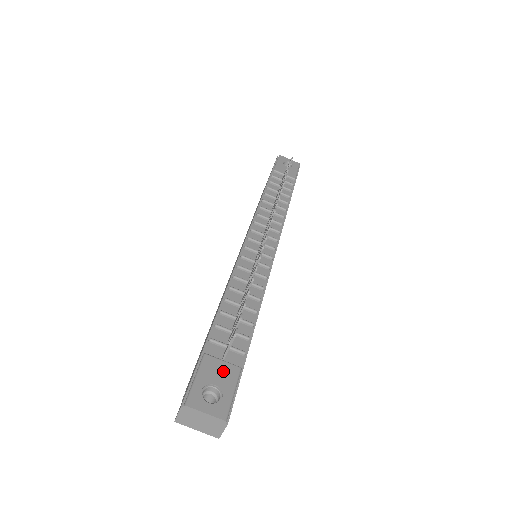
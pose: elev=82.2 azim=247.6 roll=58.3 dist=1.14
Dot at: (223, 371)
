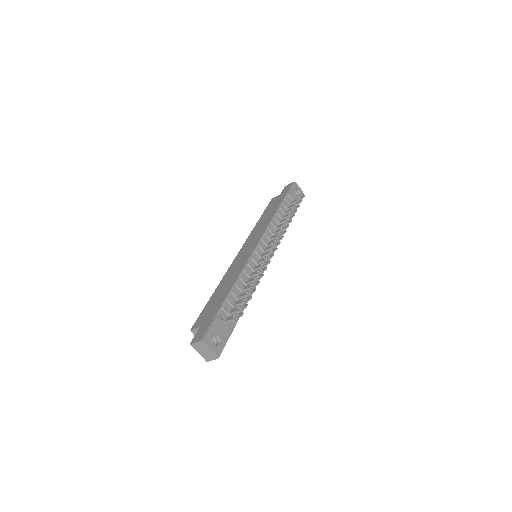
Dot at: (224, 329)
